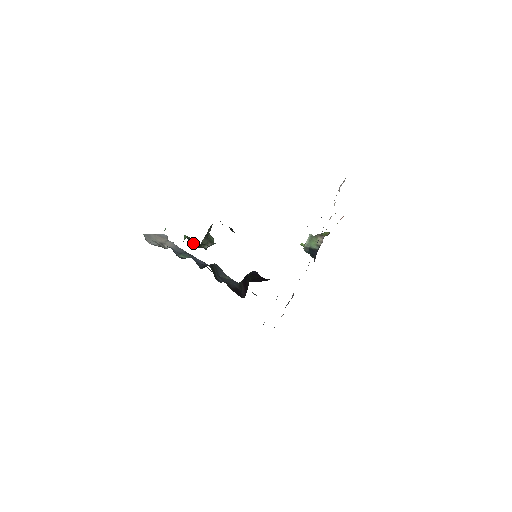
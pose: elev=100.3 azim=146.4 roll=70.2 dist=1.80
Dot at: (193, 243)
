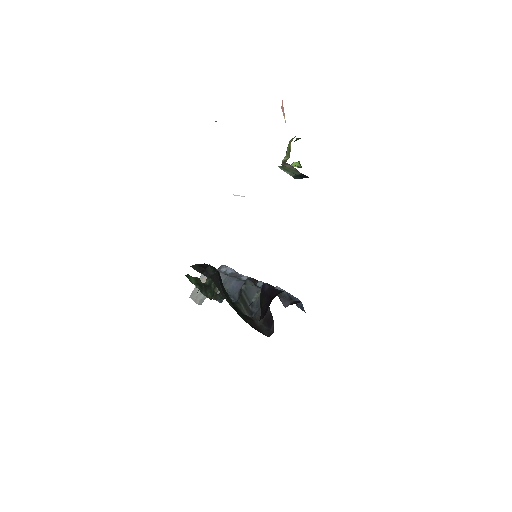
Dot at: (210, 290)
